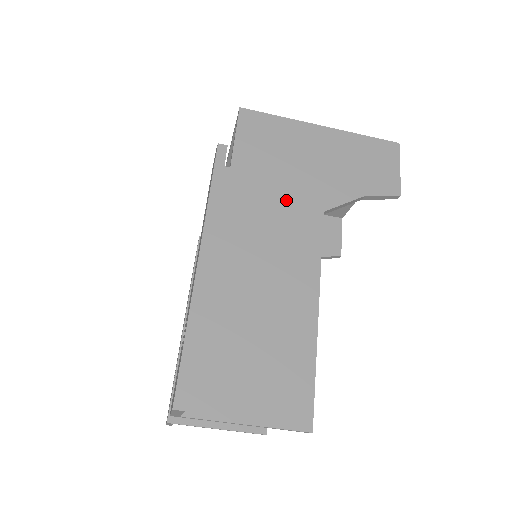
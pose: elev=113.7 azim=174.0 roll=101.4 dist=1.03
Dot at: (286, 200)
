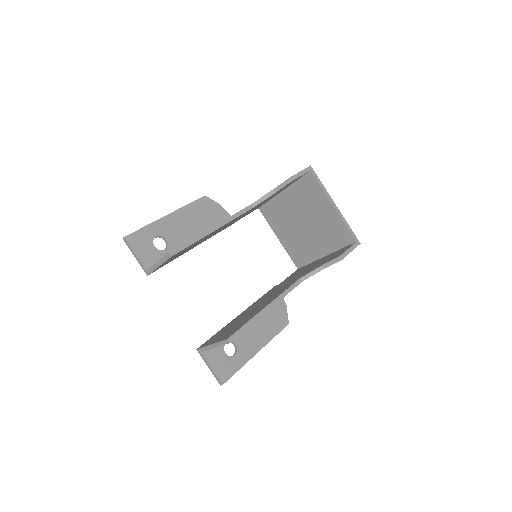
Dot at: occluded
